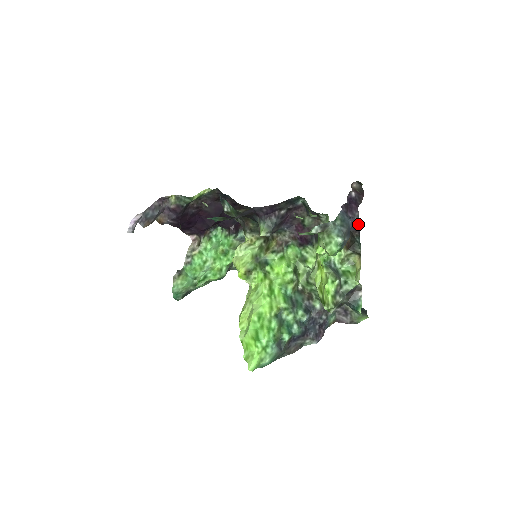
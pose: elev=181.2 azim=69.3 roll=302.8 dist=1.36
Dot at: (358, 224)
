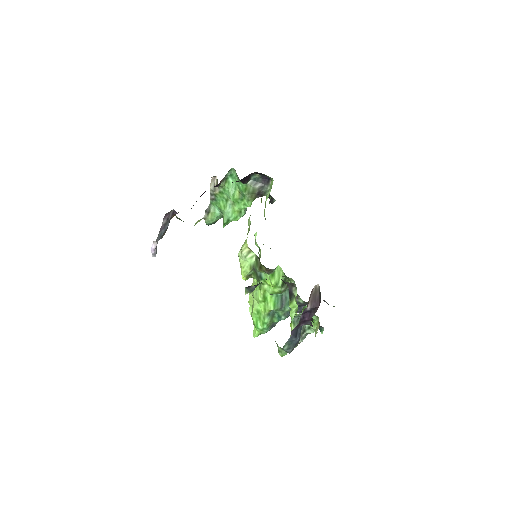
Dot at: (311, 325)
